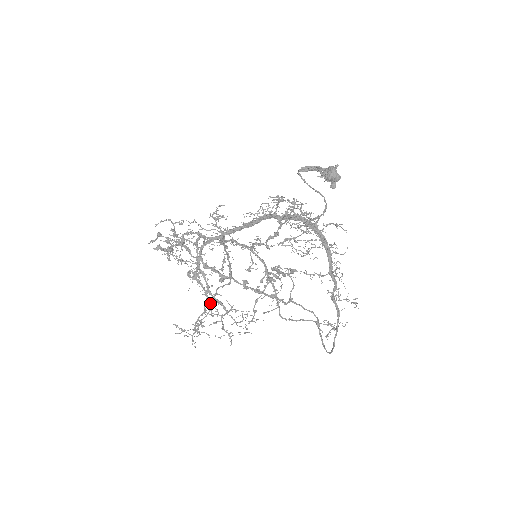
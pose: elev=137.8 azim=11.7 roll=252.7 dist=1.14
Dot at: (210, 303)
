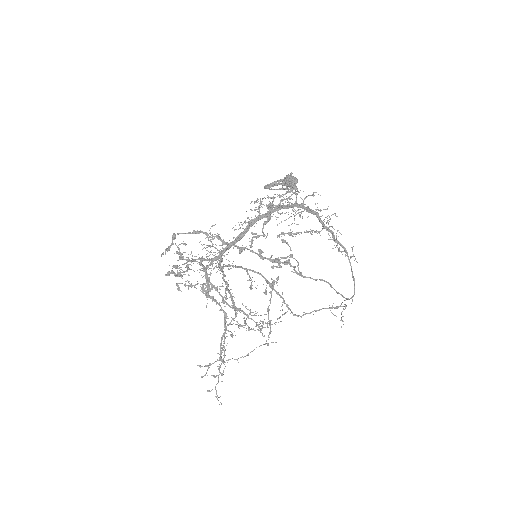
Dot at: occluded
